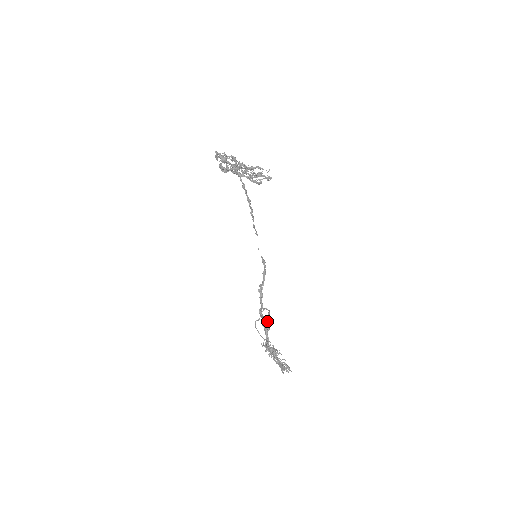
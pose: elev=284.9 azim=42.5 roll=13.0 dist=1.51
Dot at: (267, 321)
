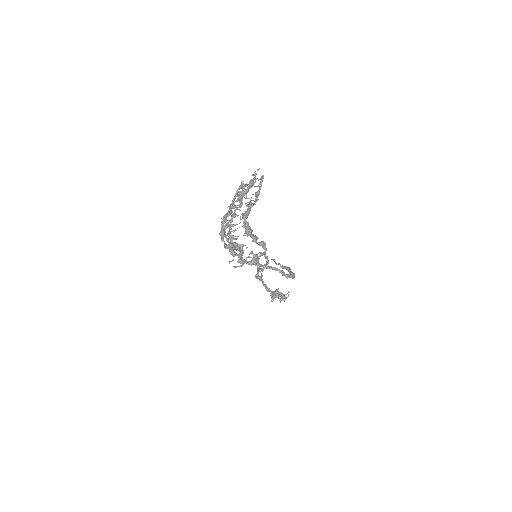
Dot at: occluded
